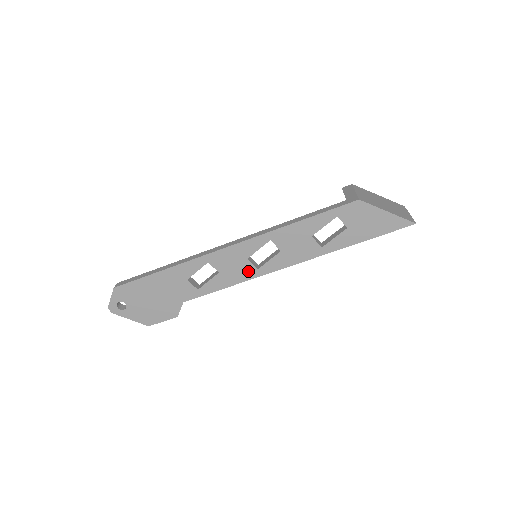
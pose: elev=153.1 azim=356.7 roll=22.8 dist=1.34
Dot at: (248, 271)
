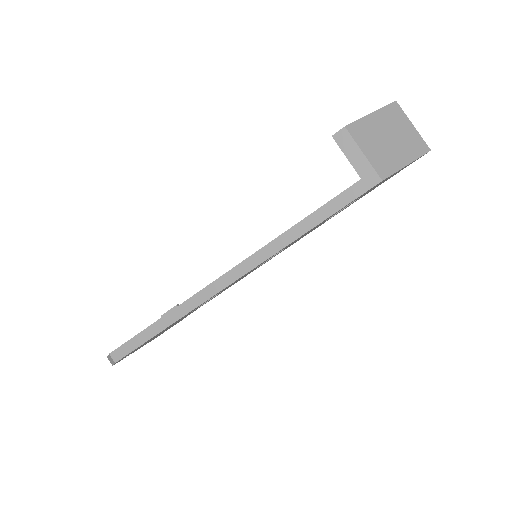
Dot at: occluded
